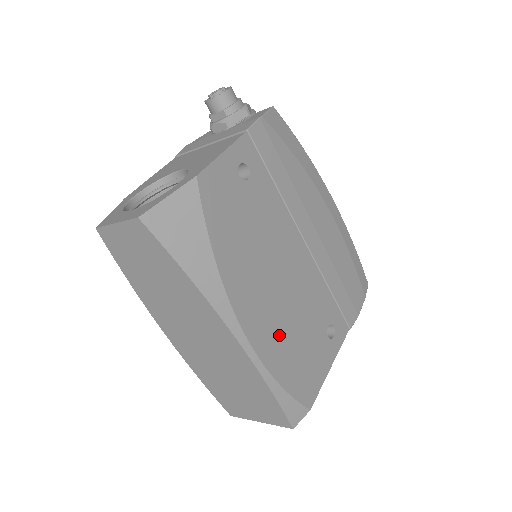
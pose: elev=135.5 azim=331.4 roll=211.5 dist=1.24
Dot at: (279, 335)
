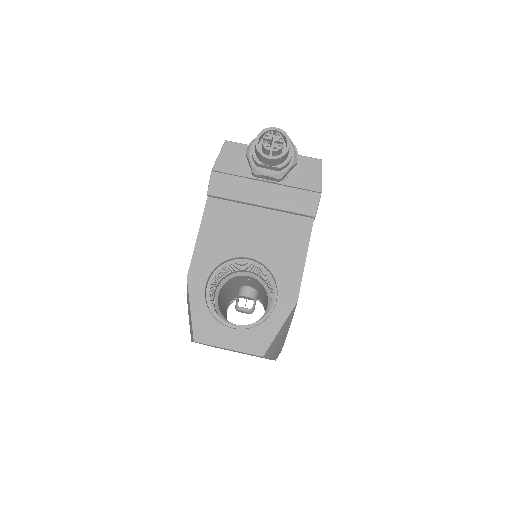
Dot at: occluded
